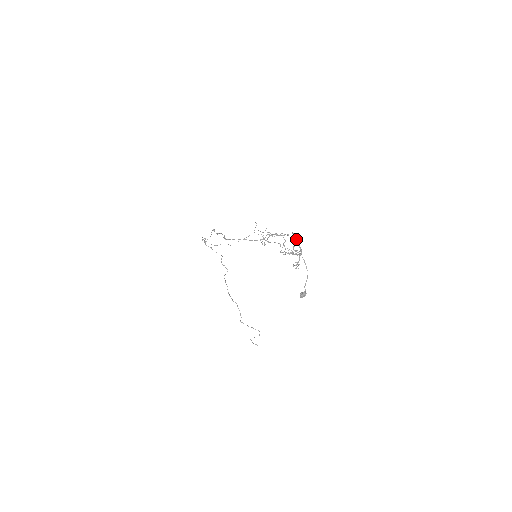
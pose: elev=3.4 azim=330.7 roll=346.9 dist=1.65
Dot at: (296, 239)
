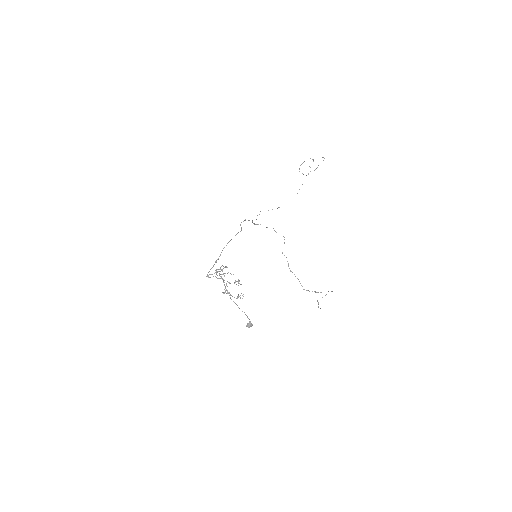
Dot at: (222, 279)
